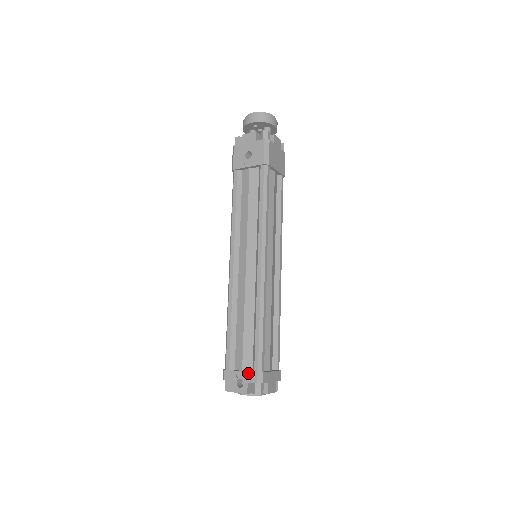
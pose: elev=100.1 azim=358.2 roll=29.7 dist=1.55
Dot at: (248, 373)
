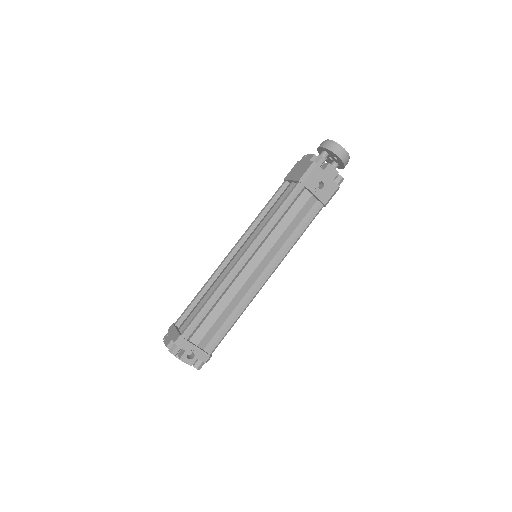
Dot at: (203, 352)
